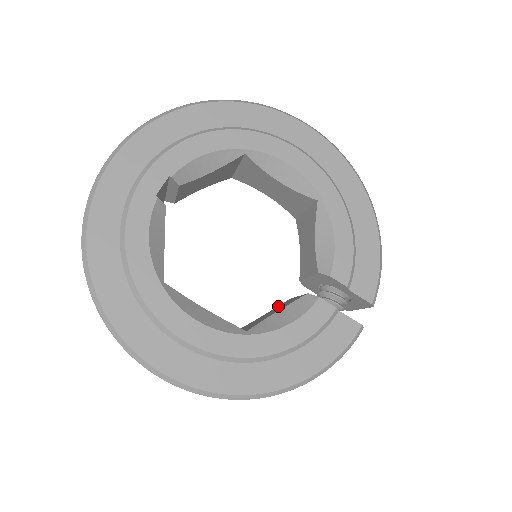
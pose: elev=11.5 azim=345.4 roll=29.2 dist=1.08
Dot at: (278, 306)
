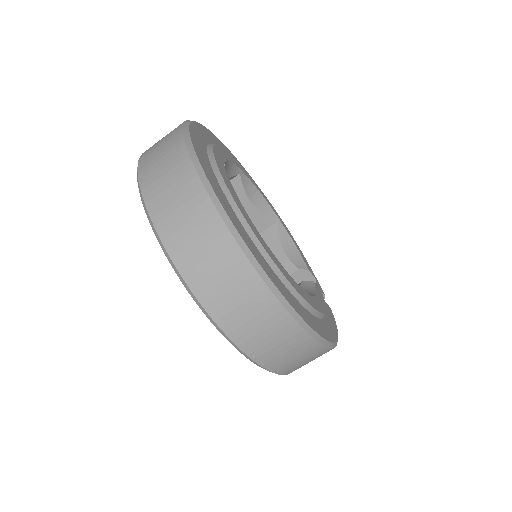
Dot at: occluded
